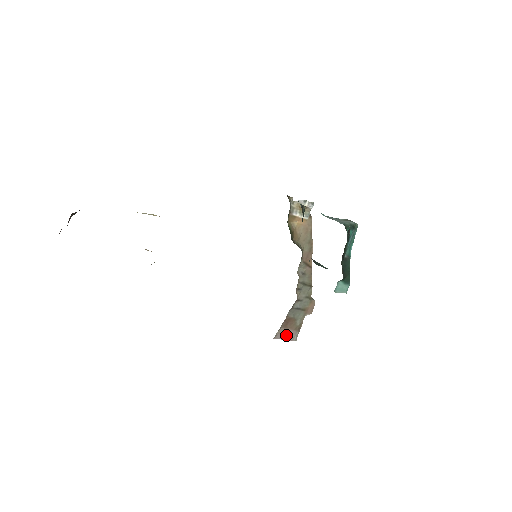
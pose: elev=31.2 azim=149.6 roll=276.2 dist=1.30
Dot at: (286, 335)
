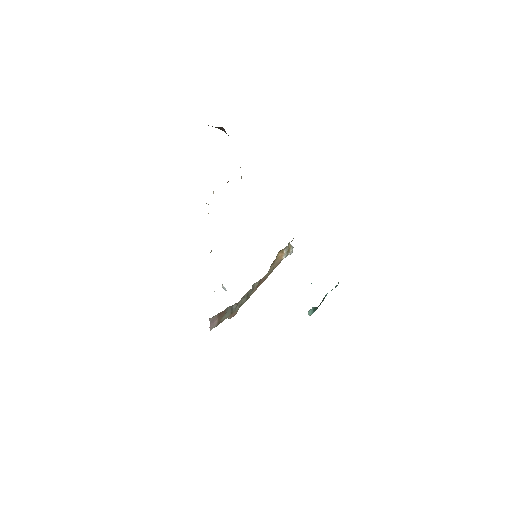
Dot at: (213, 322)
